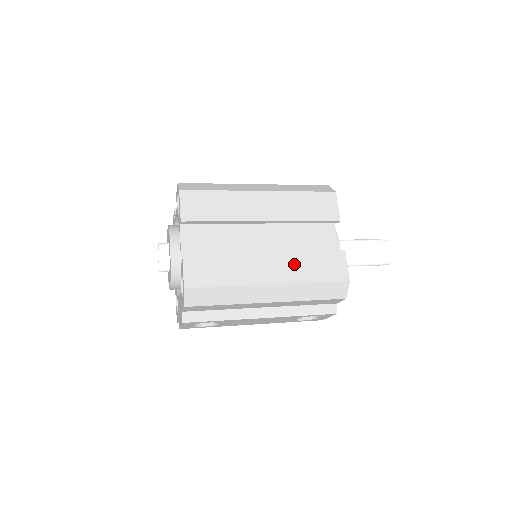
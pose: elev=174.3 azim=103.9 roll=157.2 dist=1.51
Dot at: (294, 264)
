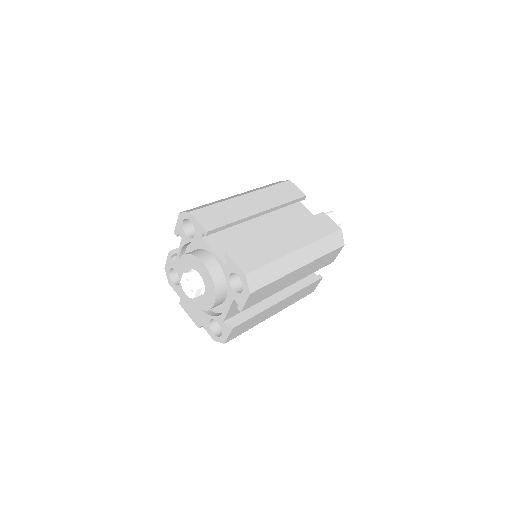
Dot at: (292, 299)
